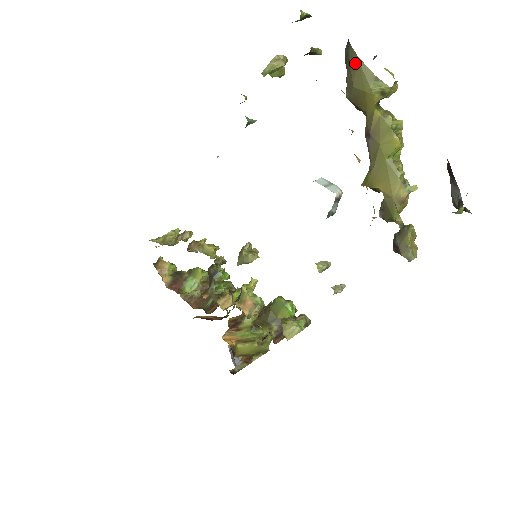
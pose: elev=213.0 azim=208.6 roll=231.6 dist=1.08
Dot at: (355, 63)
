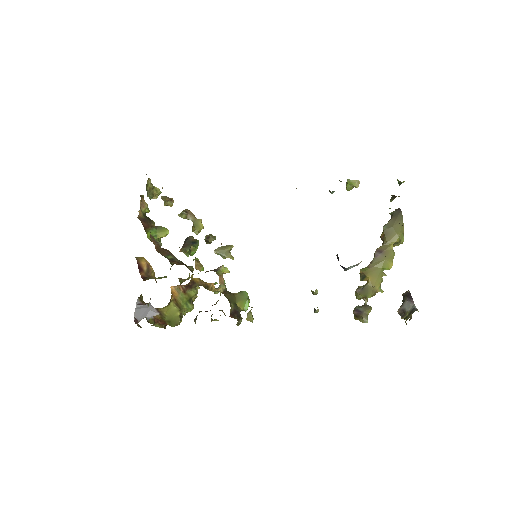
Dot at: (400, 219)
